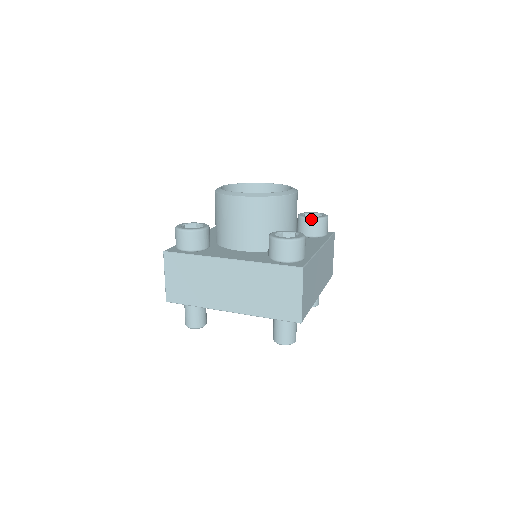
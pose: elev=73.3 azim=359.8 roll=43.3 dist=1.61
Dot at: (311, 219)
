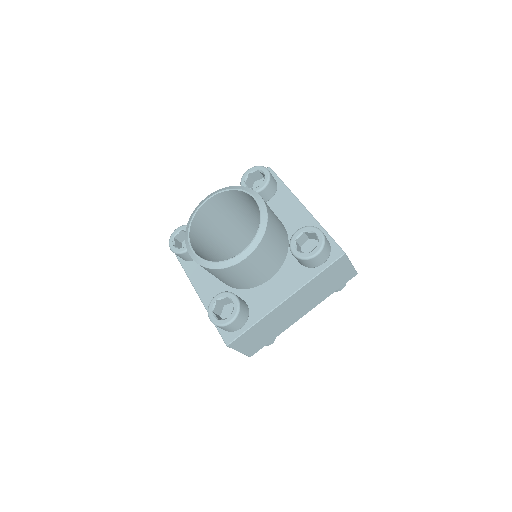
Dot at: (265, 188)
